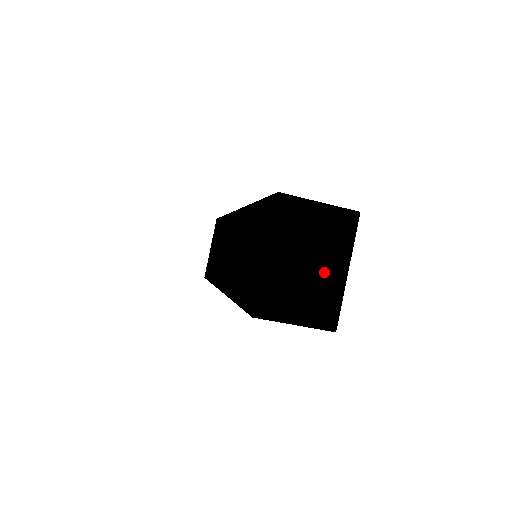
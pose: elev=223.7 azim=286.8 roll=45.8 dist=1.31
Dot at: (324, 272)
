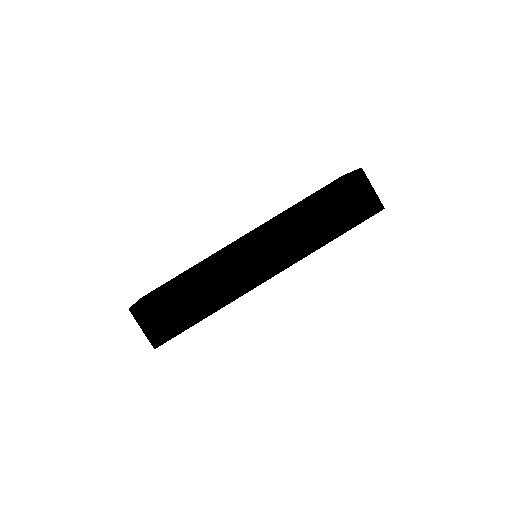
Dot at: occluded
